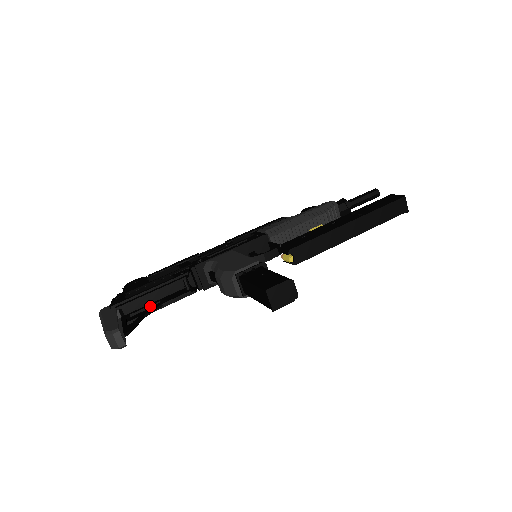
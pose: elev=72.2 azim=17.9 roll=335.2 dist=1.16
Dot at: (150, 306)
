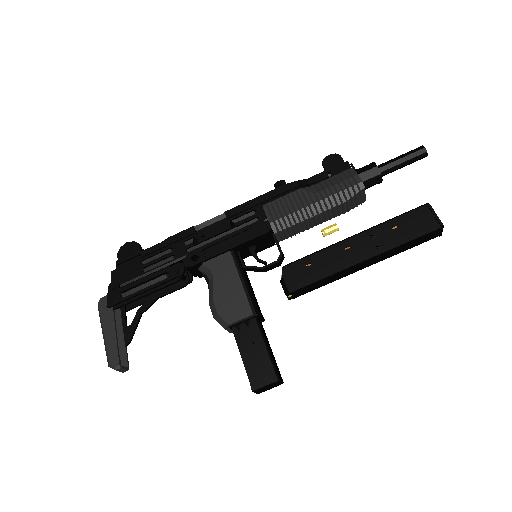
Dot at: occluded
